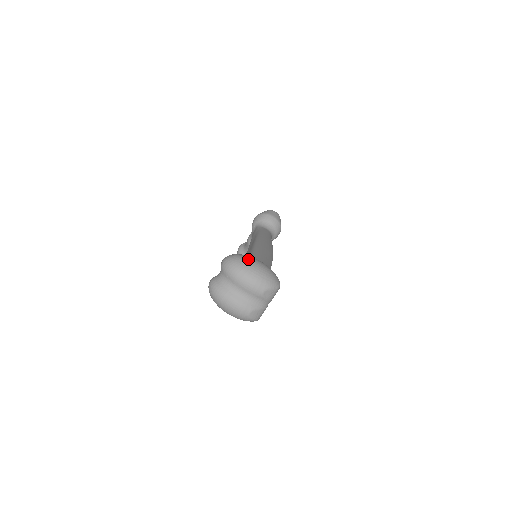
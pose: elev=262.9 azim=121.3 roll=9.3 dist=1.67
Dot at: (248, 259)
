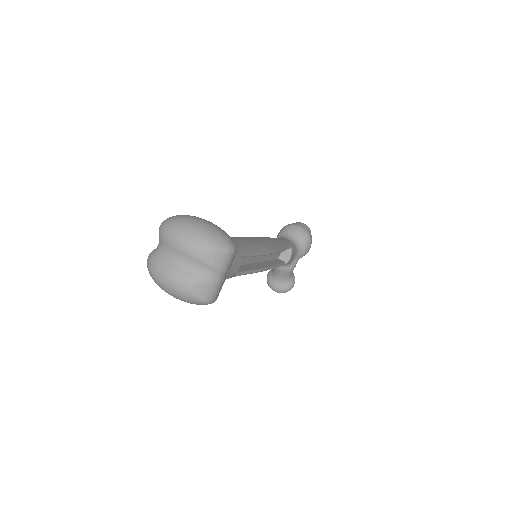
Dot at: (188, 216)
